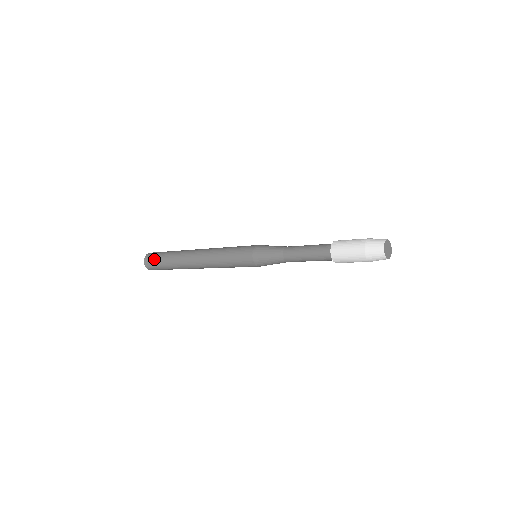
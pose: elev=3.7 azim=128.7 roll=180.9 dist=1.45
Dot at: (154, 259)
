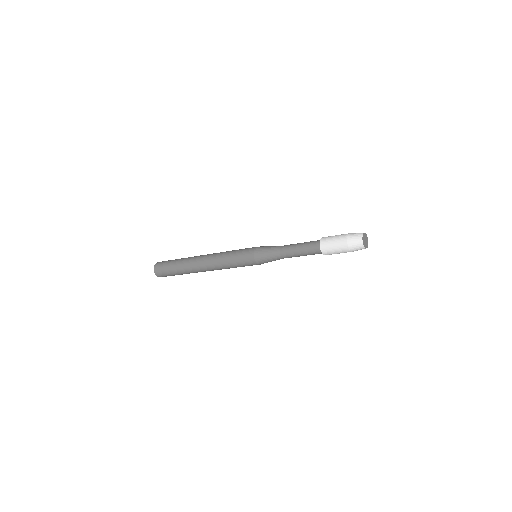
Dot at: (165, 274)
